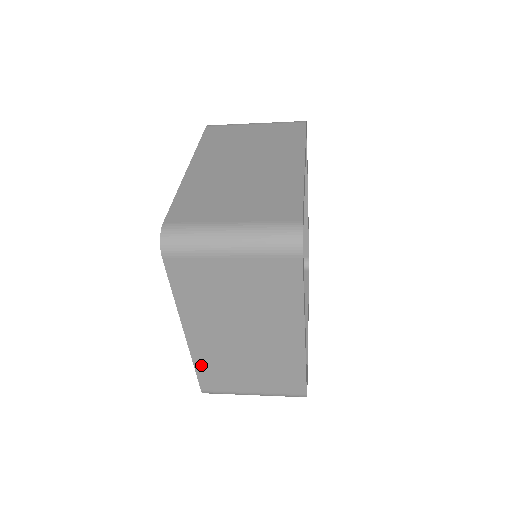
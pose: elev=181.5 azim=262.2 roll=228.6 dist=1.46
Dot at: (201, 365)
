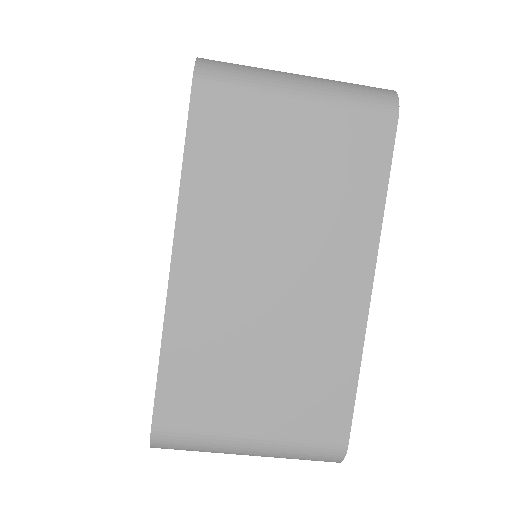
Dot at: (175, 350)
